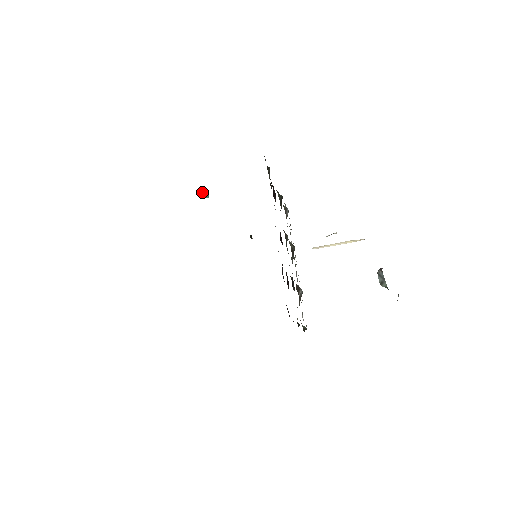
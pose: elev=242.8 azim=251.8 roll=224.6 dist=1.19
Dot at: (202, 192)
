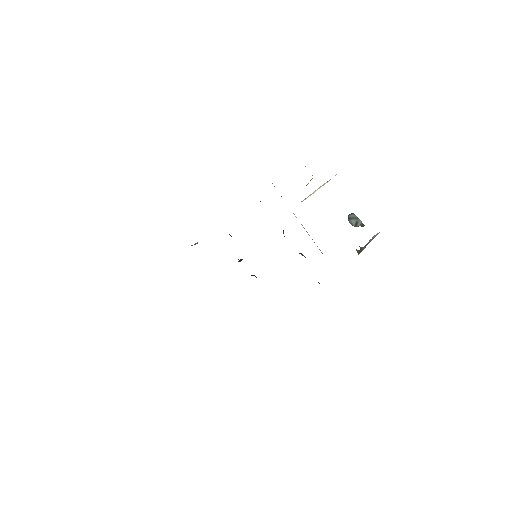
Dot at: (192, 245)
